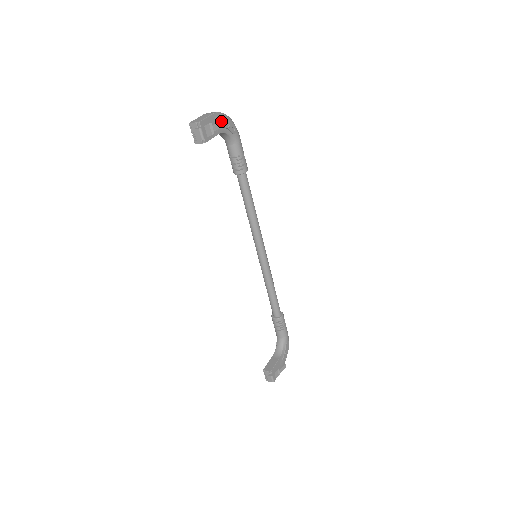
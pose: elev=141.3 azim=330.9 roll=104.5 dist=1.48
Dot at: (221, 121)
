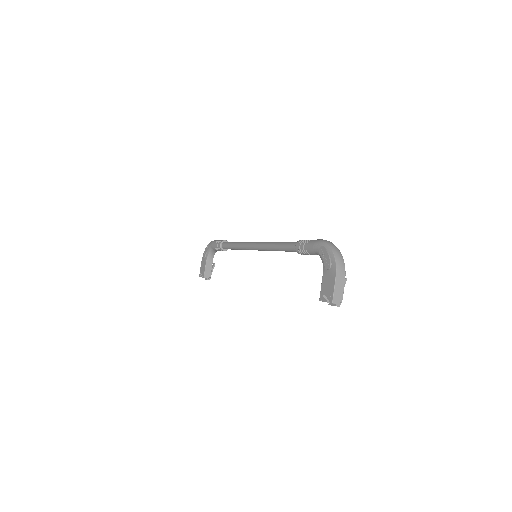
Dot at: (346, 279)
